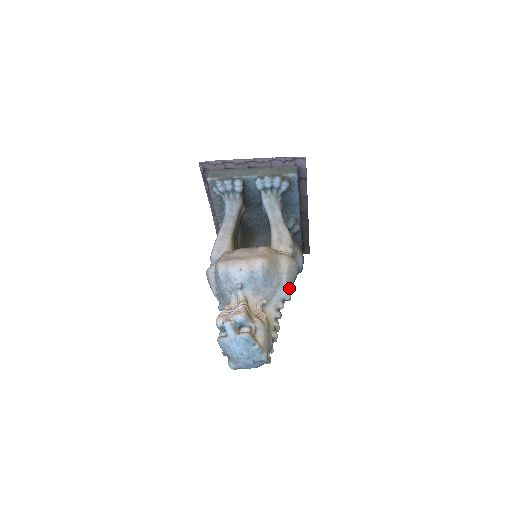
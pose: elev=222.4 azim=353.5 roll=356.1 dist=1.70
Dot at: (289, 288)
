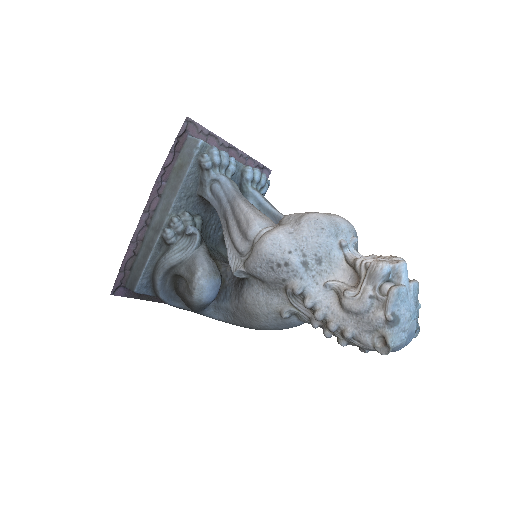
Dot at: occluded
